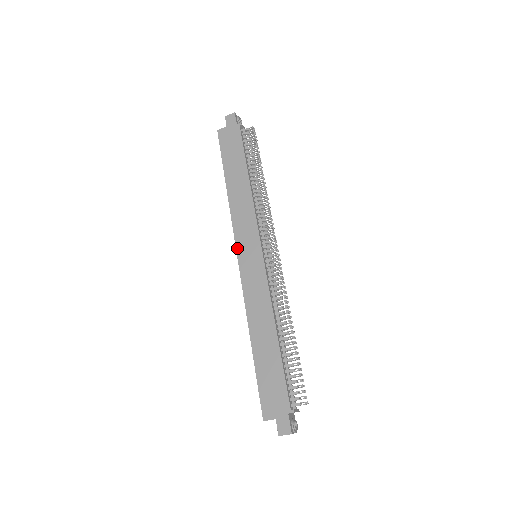
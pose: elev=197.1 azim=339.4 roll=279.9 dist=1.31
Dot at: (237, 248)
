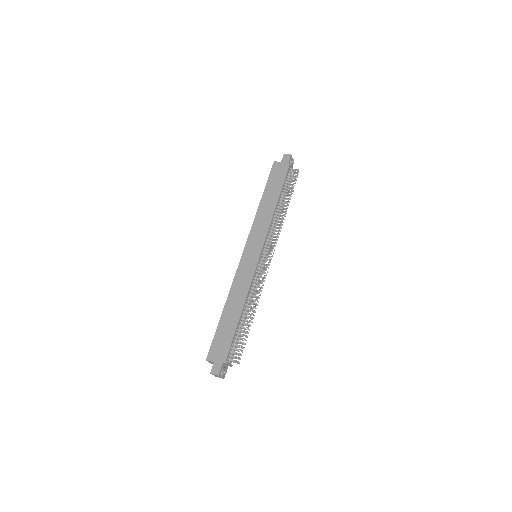
Dot at: (246, 245)
